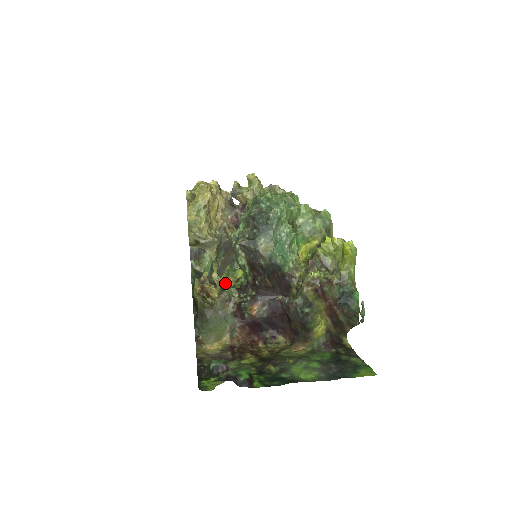
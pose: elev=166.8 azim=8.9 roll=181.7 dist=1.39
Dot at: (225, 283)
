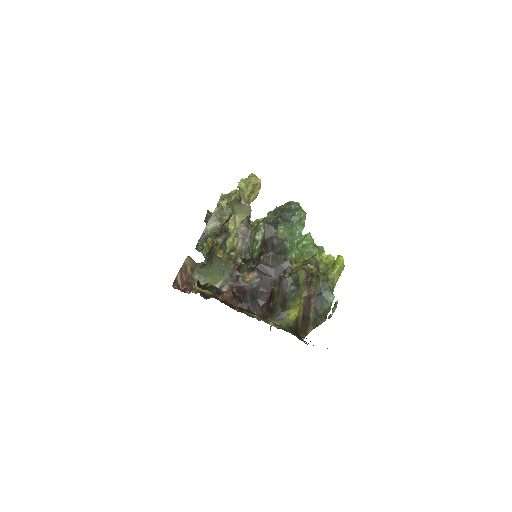
Dot at: (236, 248)
